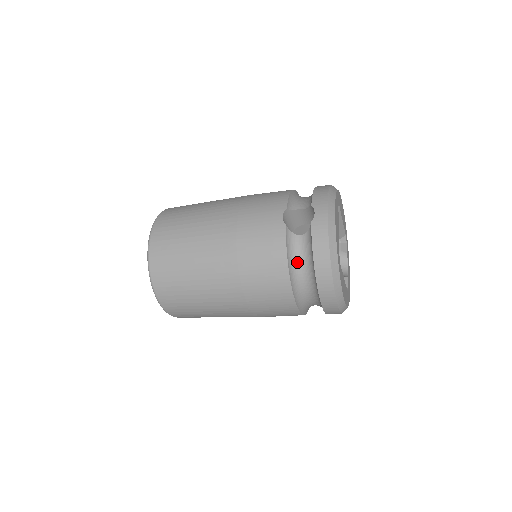
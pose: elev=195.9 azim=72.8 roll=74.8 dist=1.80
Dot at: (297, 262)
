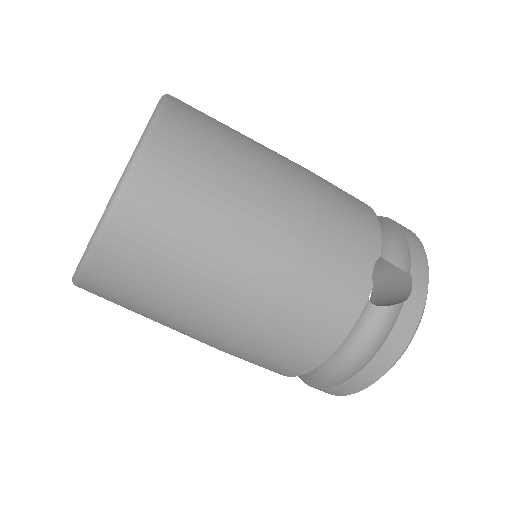
Dot at: (347, 338)
